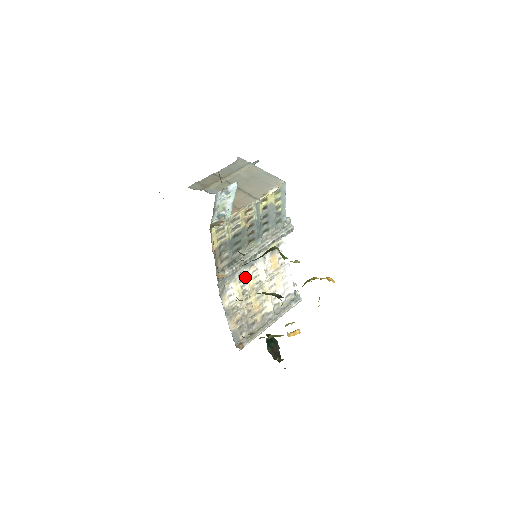
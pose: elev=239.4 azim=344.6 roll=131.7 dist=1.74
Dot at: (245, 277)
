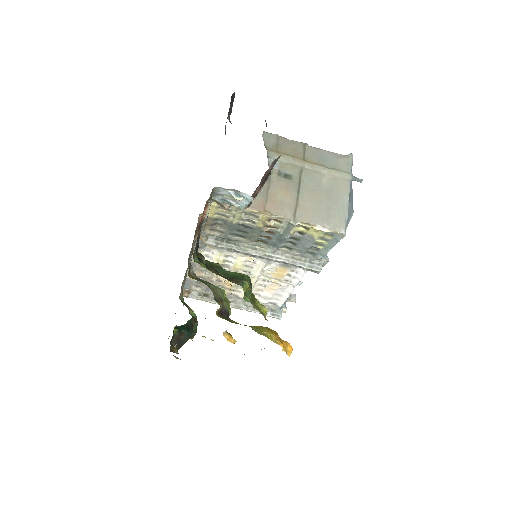
Dot at: (235, 257)
